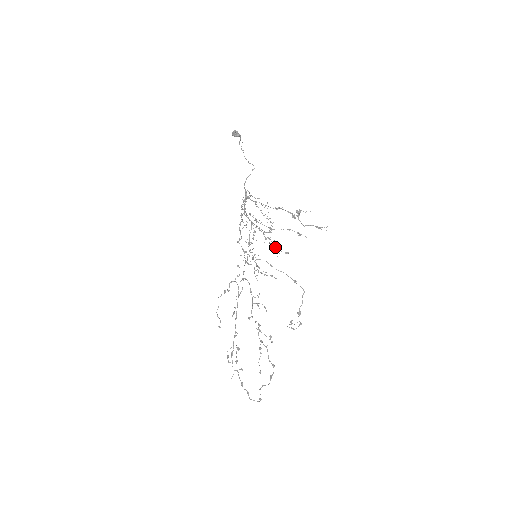
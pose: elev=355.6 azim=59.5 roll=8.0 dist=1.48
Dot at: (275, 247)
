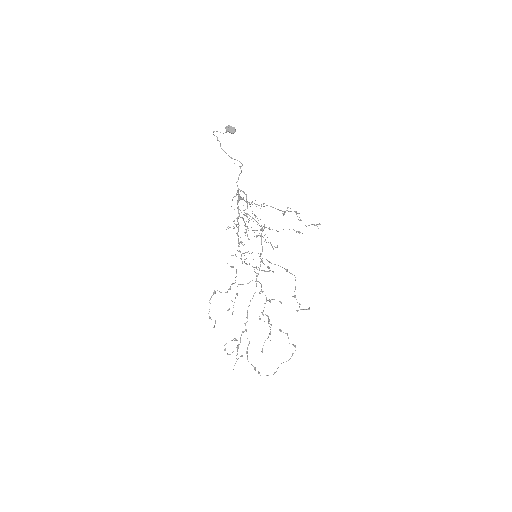
Dot at: (271, 244)
